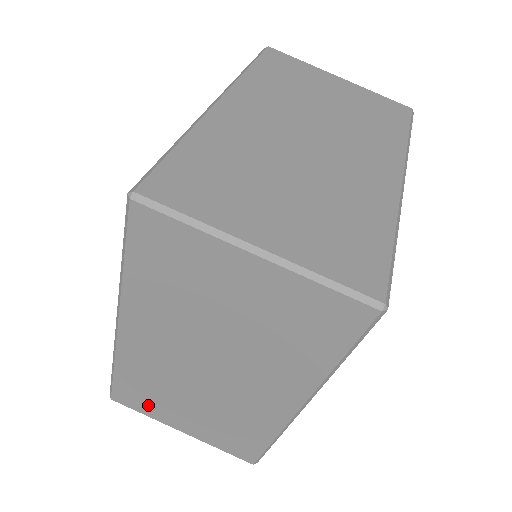
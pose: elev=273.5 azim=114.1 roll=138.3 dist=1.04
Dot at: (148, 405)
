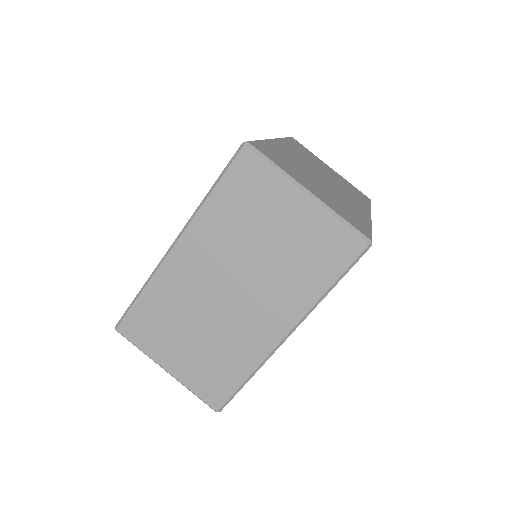
Dot at: (150, 336)
